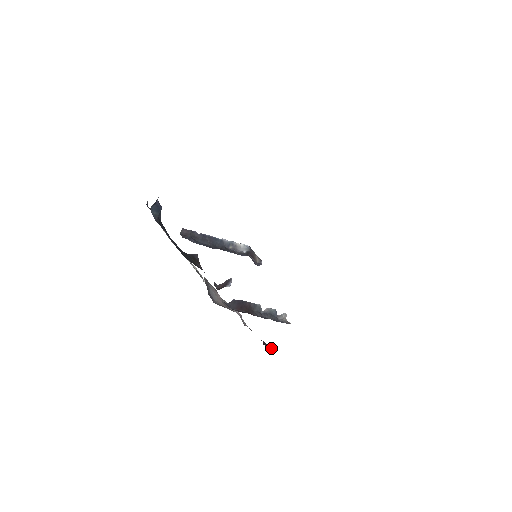
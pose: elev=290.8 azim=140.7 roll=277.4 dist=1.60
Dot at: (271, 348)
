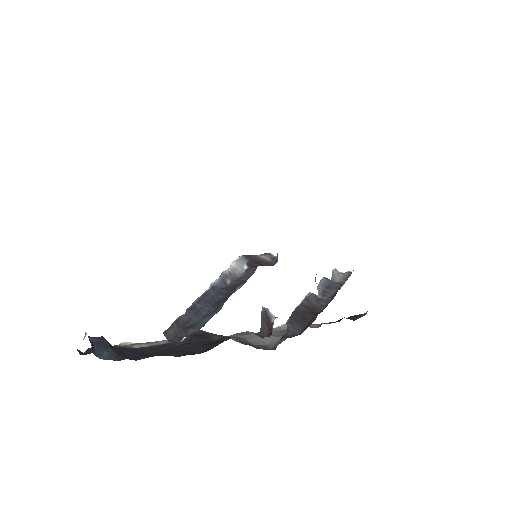
Dot at: (362, 314)
